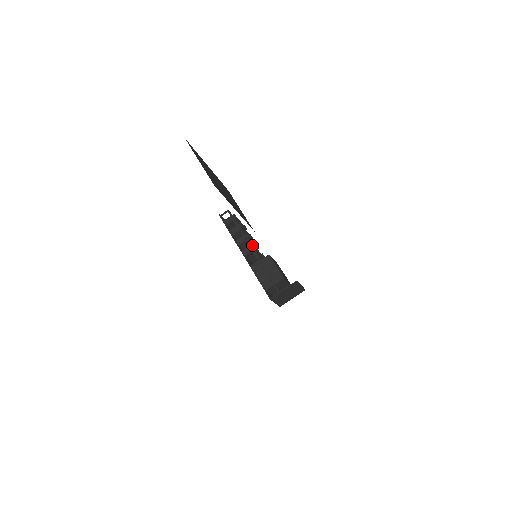
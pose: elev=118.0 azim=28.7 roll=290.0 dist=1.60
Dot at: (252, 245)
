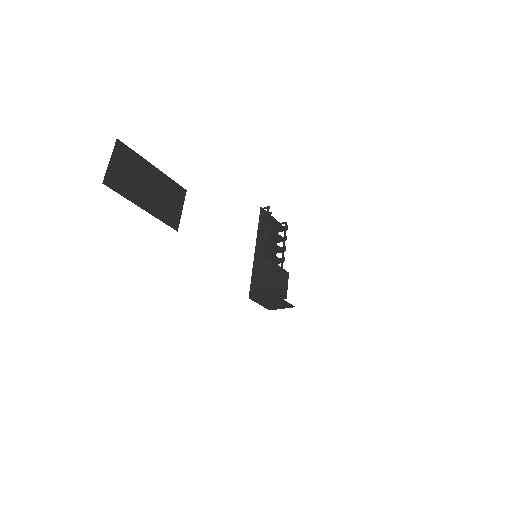
Dot at: (266, 245)
